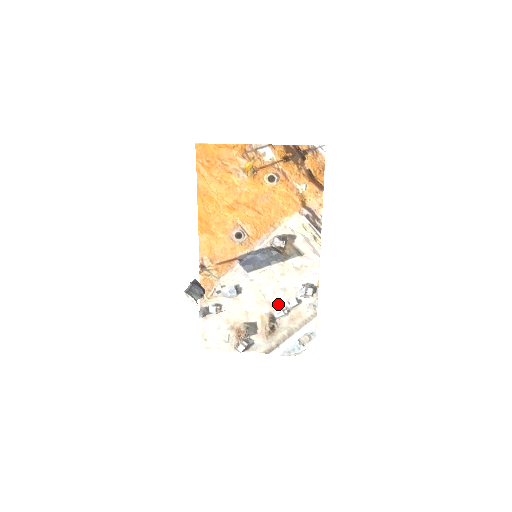
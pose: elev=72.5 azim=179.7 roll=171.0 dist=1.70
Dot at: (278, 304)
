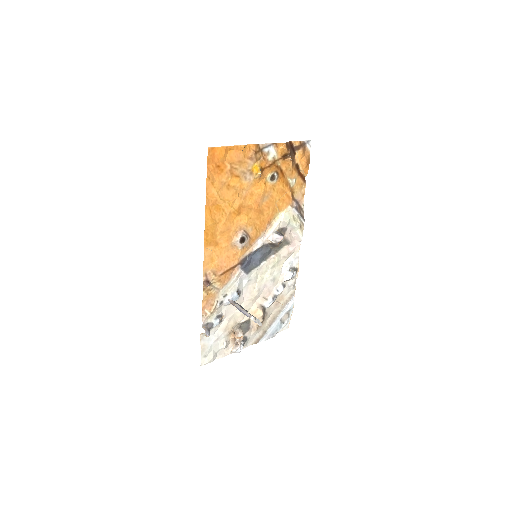
Dot at: (268, 295)
